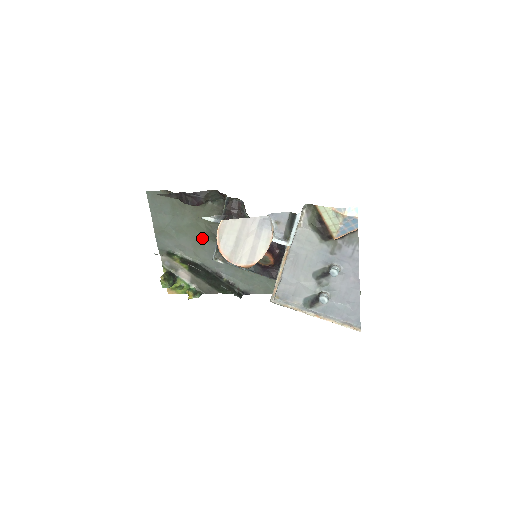
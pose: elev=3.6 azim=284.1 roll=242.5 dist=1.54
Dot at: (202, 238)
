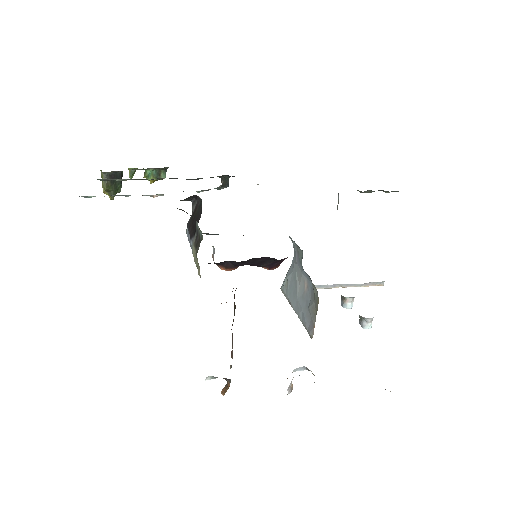
Dot at: occluded
